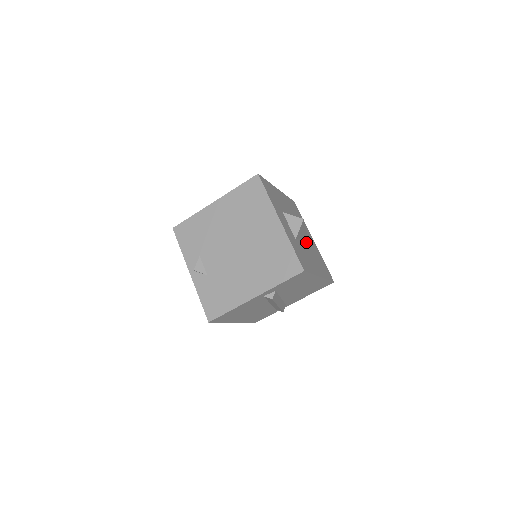
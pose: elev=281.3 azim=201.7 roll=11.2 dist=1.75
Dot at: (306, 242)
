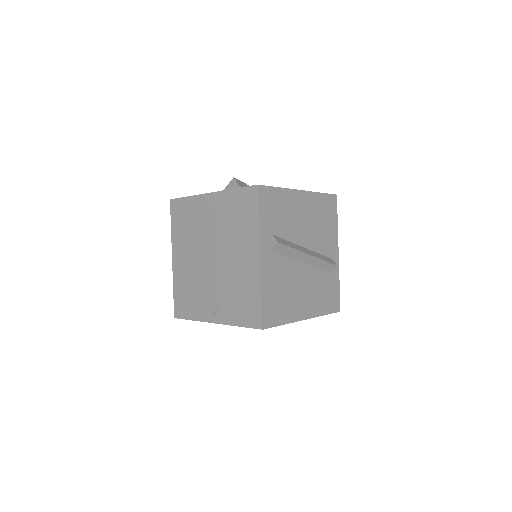
Dot at: occluded
